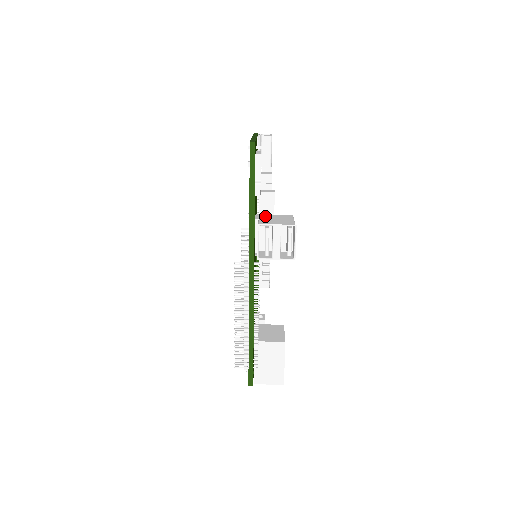
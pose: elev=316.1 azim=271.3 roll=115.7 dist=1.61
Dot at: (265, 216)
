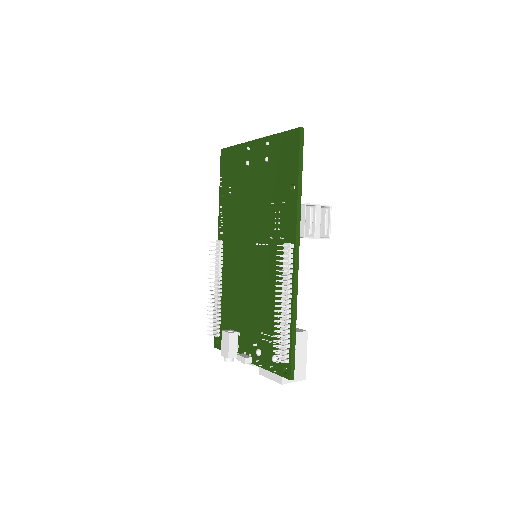
Dot at: occluded
